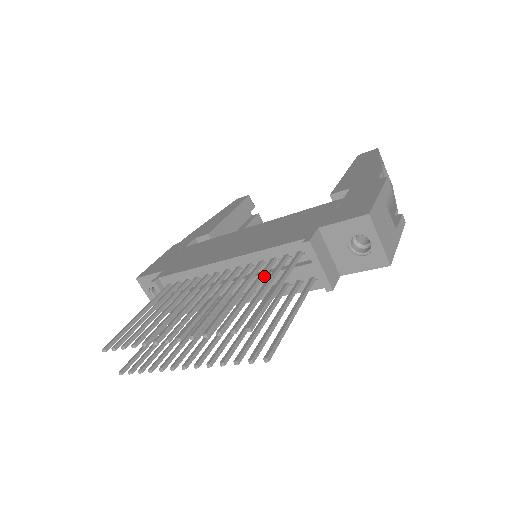
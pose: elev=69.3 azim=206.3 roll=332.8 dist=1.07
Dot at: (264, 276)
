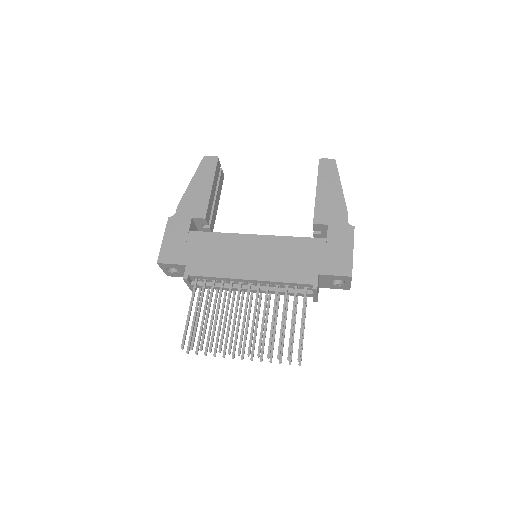
Dot at: occluded
